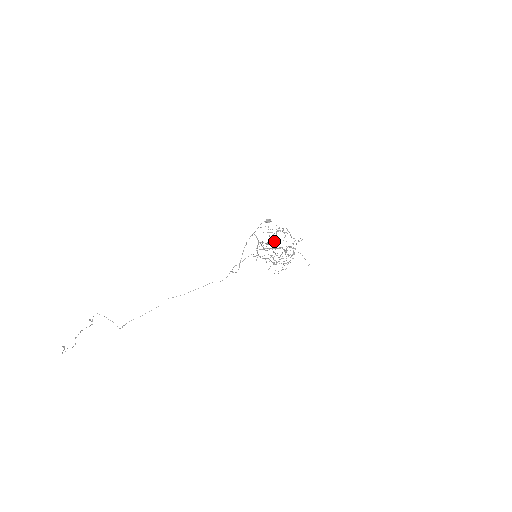
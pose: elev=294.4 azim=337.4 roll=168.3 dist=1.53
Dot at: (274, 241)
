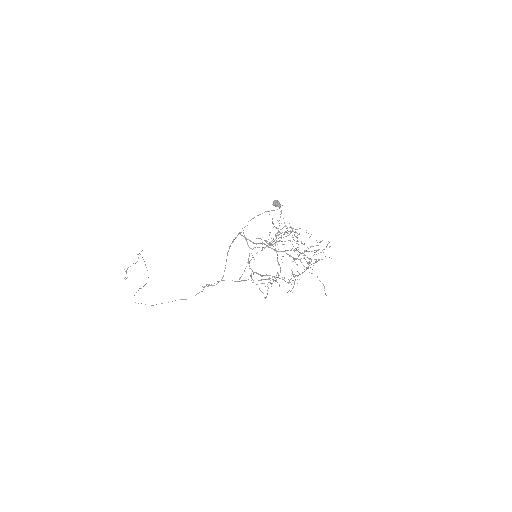
Dot at: occluded
